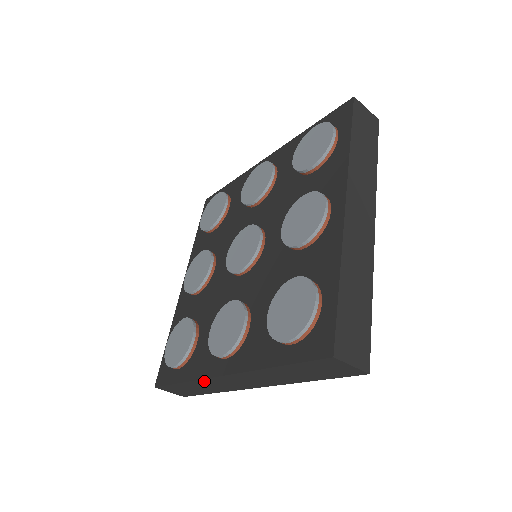
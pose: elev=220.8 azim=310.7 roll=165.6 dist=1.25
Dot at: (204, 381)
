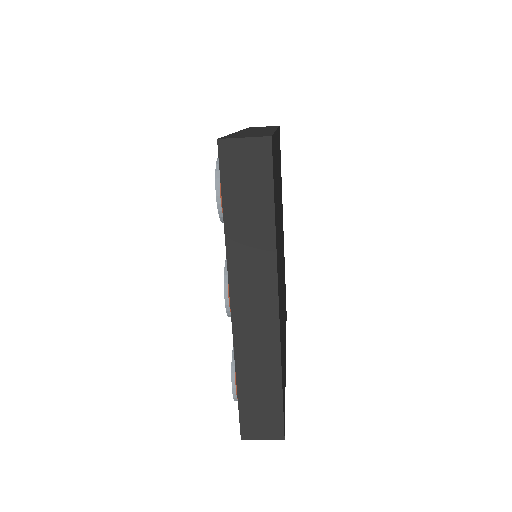
Dot at: occluded
